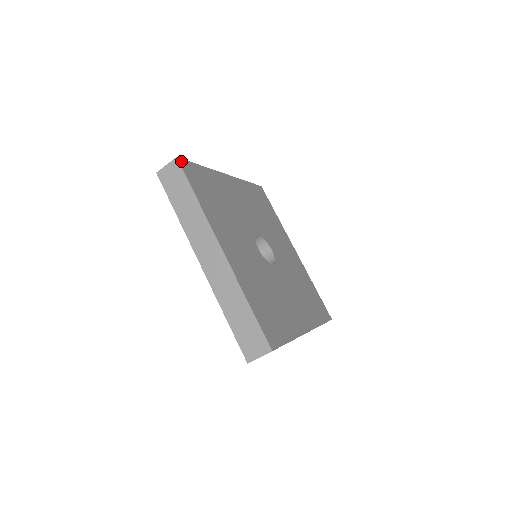
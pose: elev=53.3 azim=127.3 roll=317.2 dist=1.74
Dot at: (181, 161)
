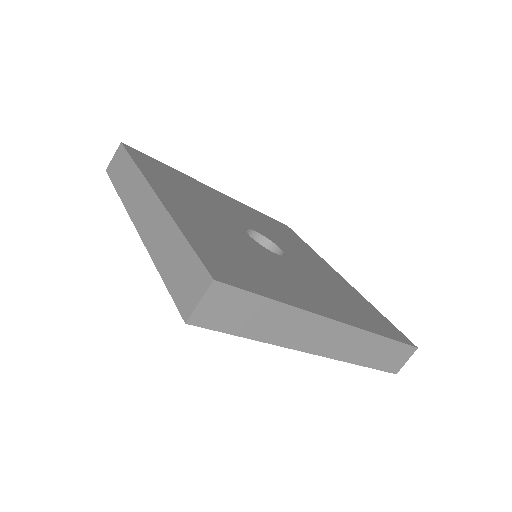
Dot at: (128, 147)
